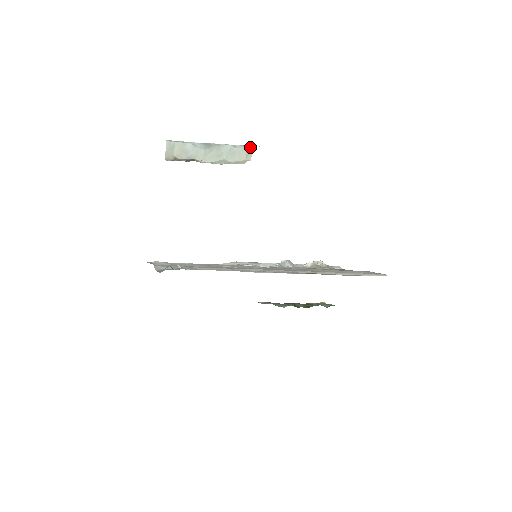
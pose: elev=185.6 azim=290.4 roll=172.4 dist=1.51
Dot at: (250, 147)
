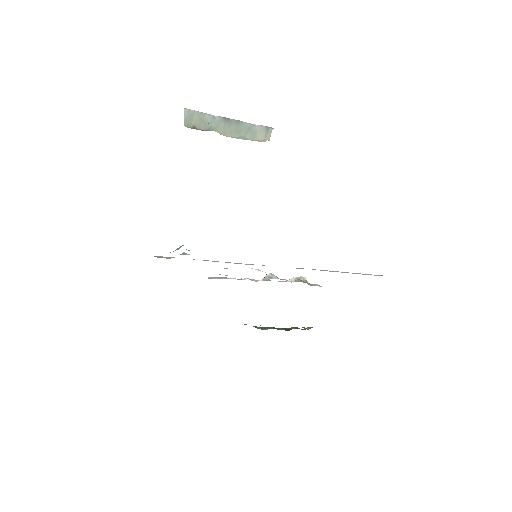
Dot at: (268, 128)
